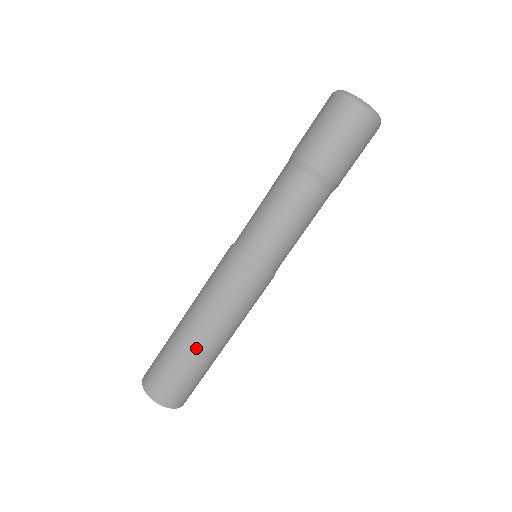
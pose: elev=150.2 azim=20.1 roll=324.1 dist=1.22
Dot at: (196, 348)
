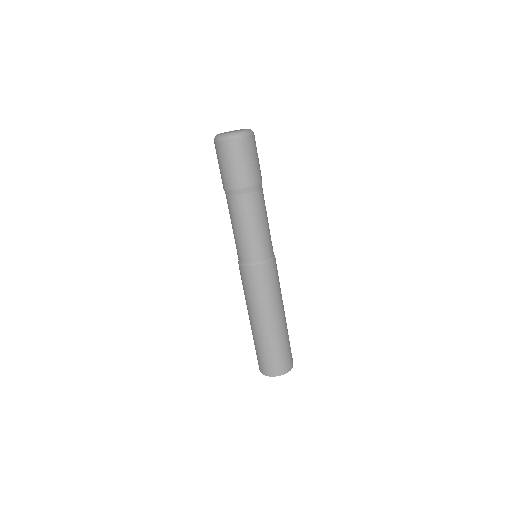
Dot at: (254, 330)
